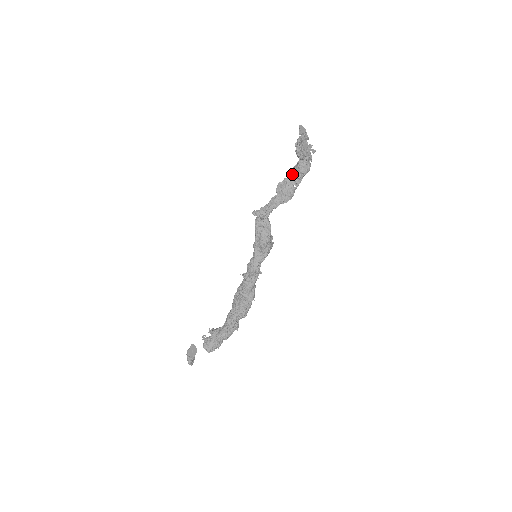
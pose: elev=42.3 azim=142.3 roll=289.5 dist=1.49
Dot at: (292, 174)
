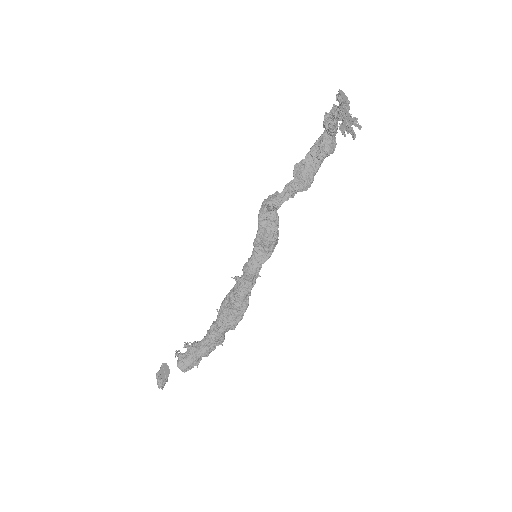
Dot at: (313, 154)
